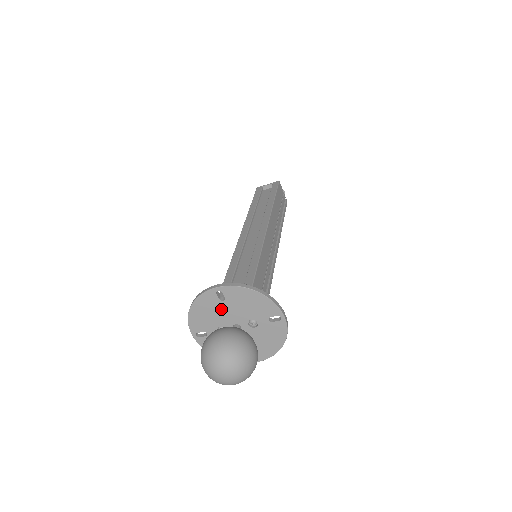
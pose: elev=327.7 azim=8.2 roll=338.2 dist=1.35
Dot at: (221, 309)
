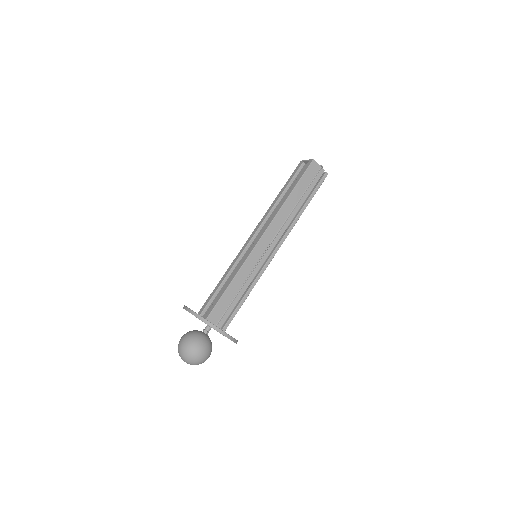
Dot at: occluded
